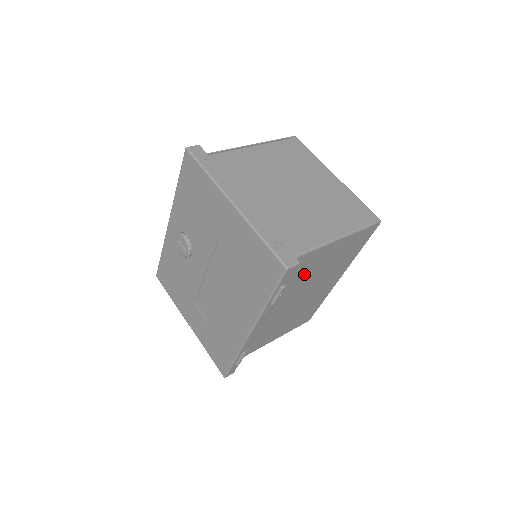
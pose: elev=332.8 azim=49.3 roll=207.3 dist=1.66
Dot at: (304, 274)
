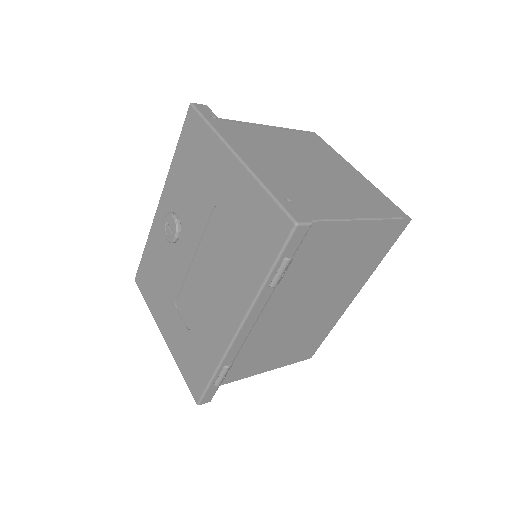
Dot at: (314, 263)
